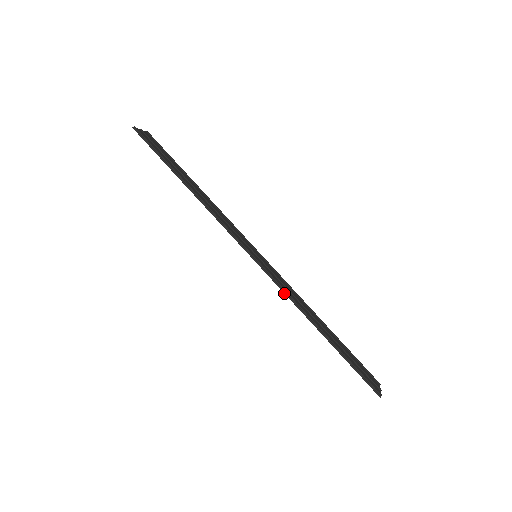
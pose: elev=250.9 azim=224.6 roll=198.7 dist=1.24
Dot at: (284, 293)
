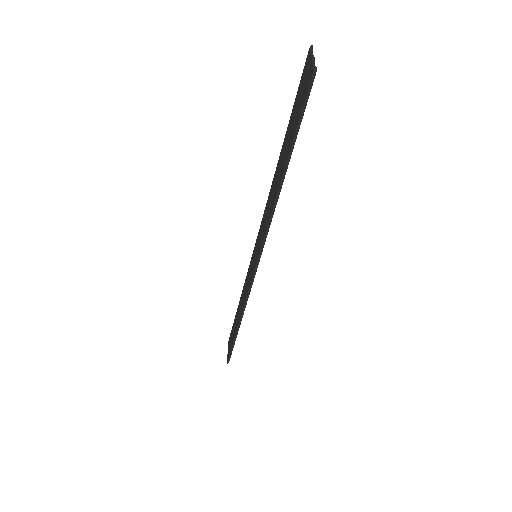
Dot at: (246, 300)
